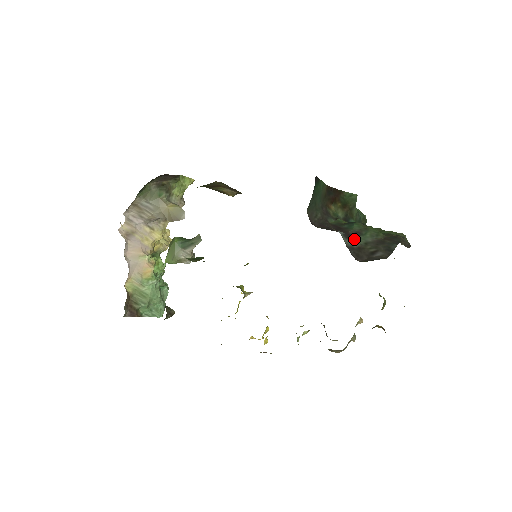
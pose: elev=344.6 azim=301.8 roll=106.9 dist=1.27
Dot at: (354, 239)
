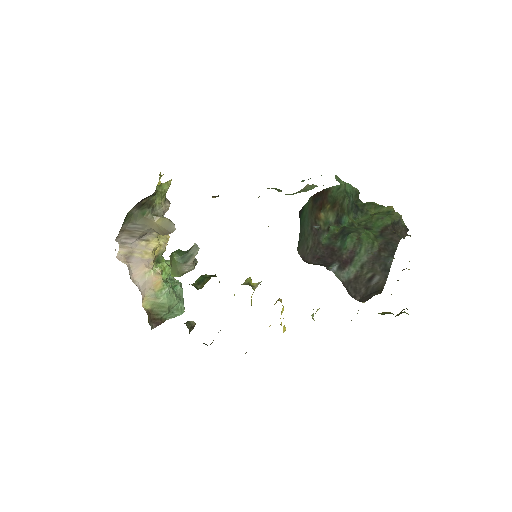
Dot at: (349, 265)
